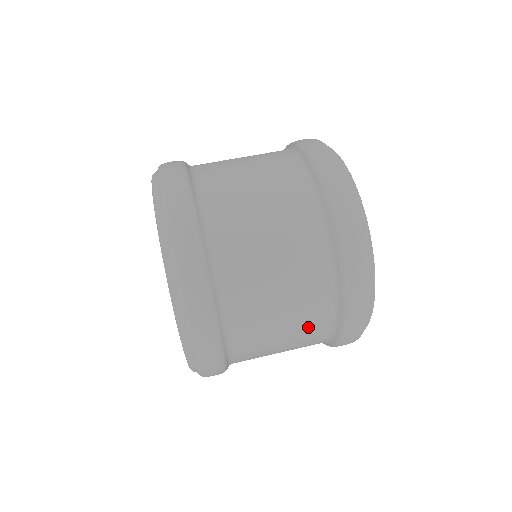
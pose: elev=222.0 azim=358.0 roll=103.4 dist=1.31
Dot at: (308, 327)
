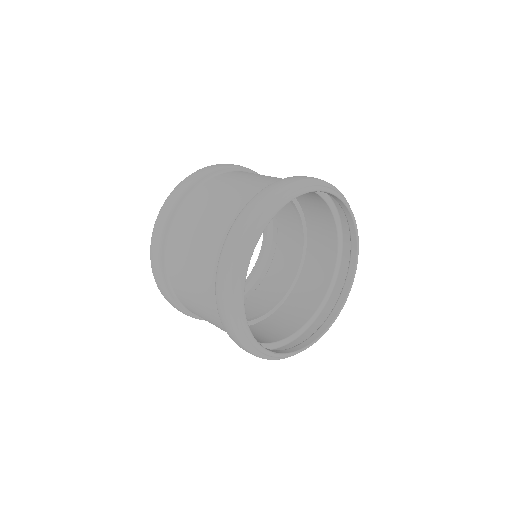
Dot at: (207, 306)
